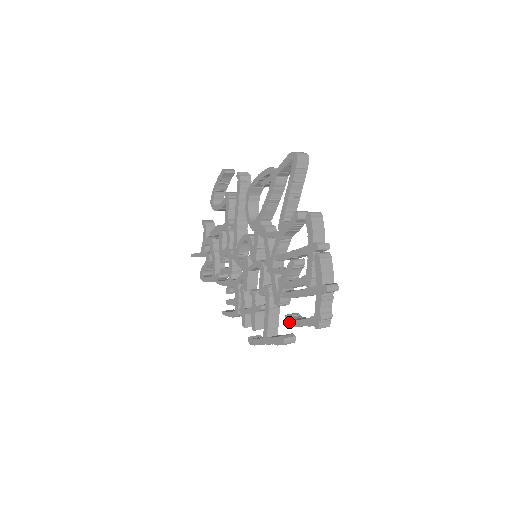
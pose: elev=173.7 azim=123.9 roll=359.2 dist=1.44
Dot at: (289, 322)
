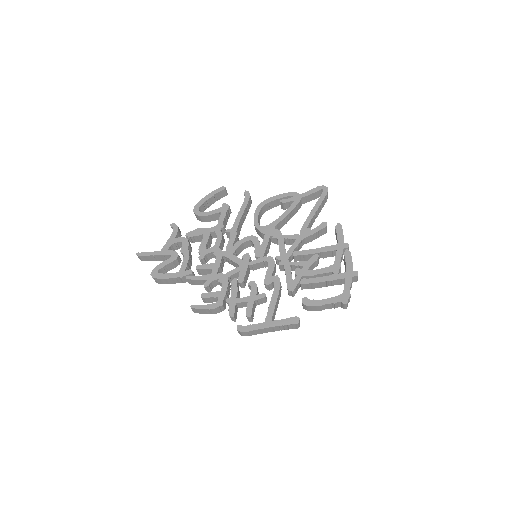
Dot at: (308, 303)
